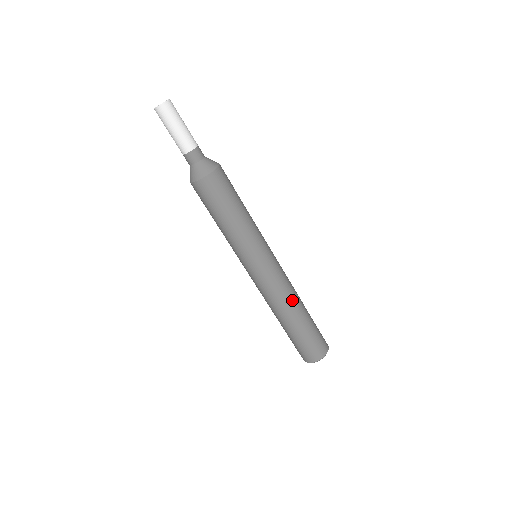
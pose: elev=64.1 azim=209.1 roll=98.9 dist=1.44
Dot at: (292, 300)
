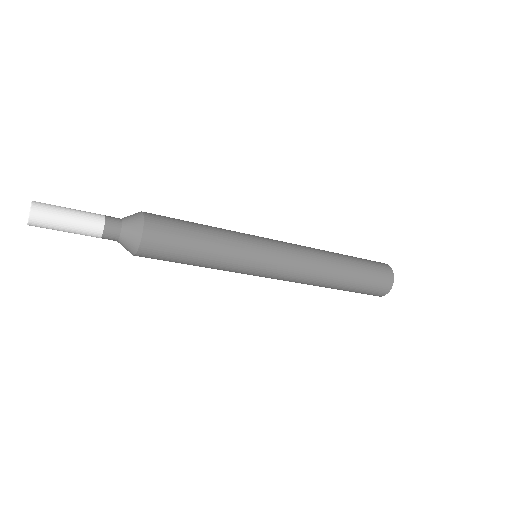
Dot at: (324, 266)
